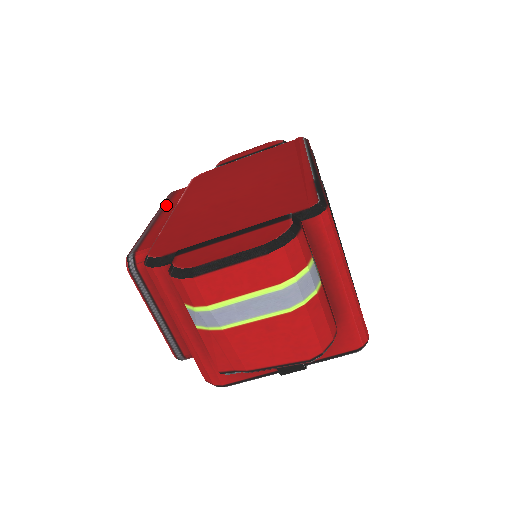
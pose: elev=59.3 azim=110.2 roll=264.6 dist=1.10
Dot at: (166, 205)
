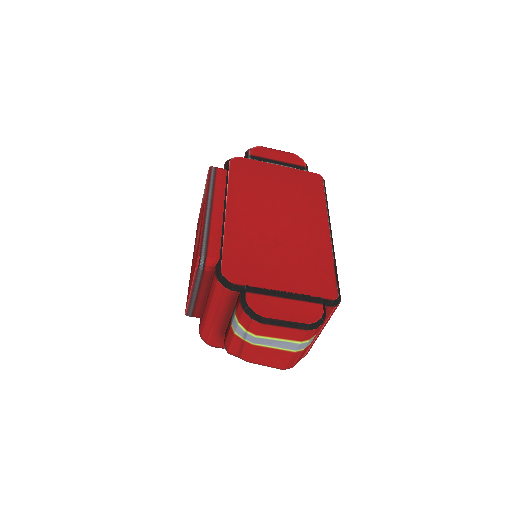
Dot at: (214, 191)
